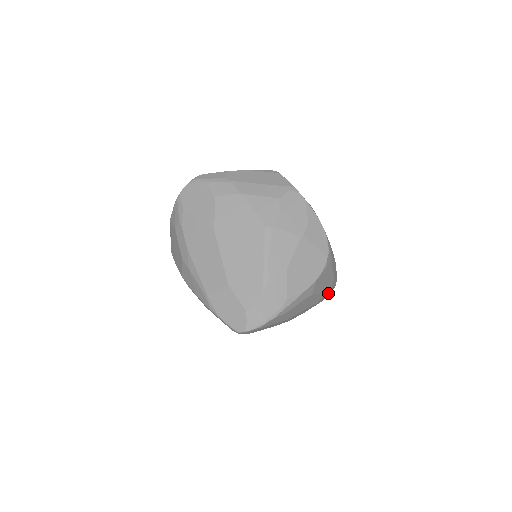
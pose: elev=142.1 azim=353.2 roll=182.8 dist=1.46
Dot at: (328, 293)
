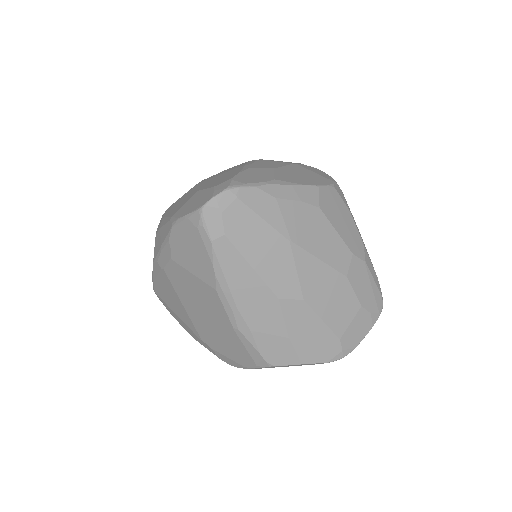
Dot at: (369, 294)
